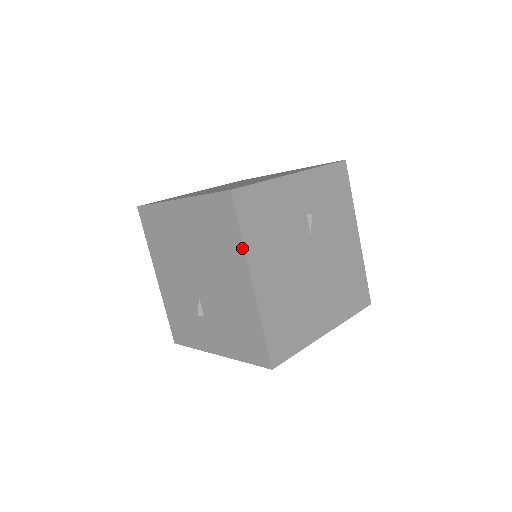
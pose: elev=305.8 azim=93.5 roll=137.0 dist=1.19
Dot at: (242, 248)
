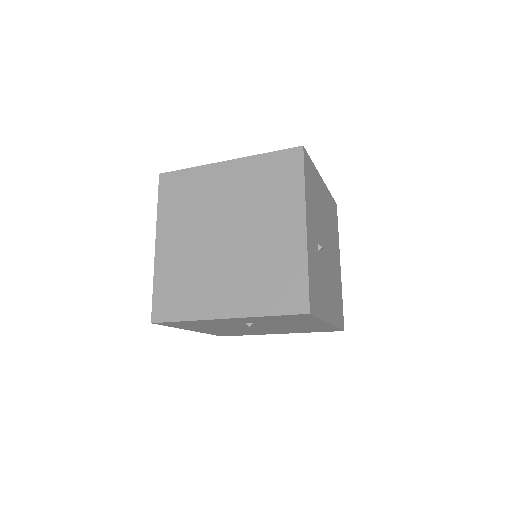
Dot at: occluded
